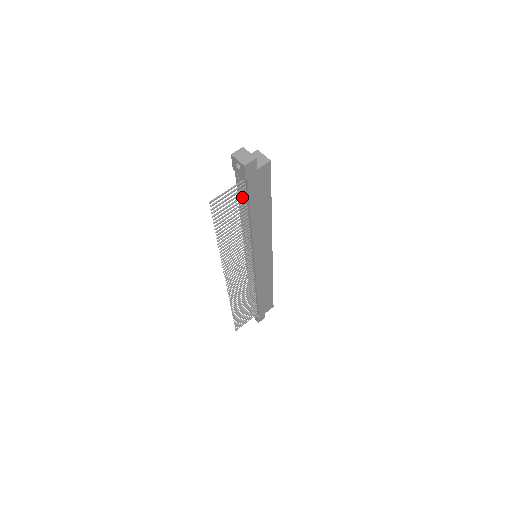
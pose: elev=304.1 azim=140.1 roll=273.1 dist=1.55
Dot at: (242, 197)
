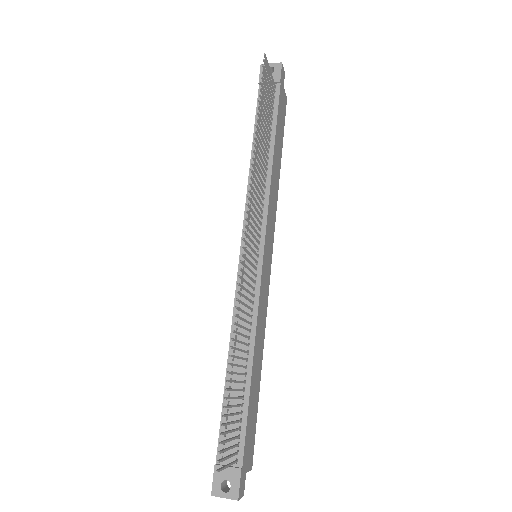
Dot at: (272, 105)
